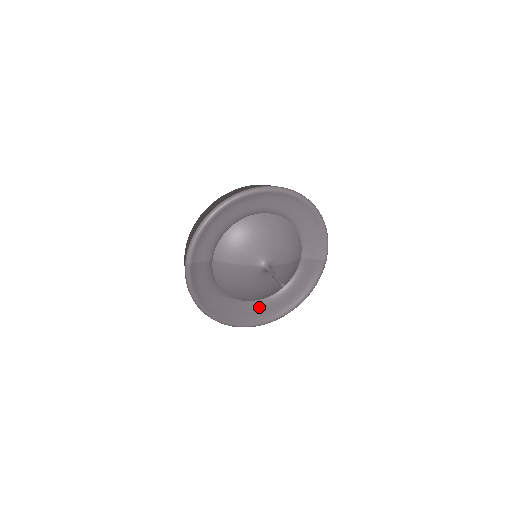
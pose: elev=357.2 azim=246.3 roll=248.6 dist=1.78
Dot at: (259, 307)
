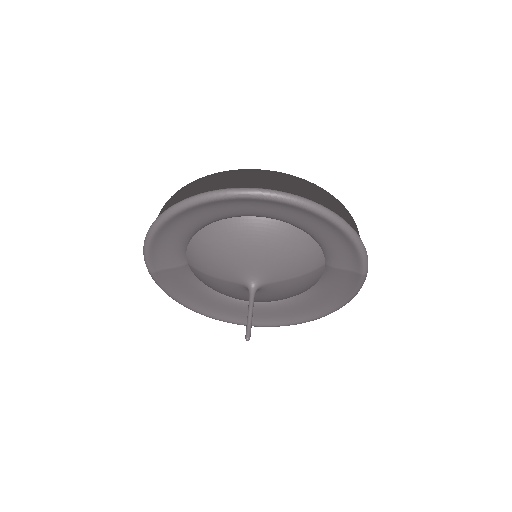
Dot at: (272, 309)
